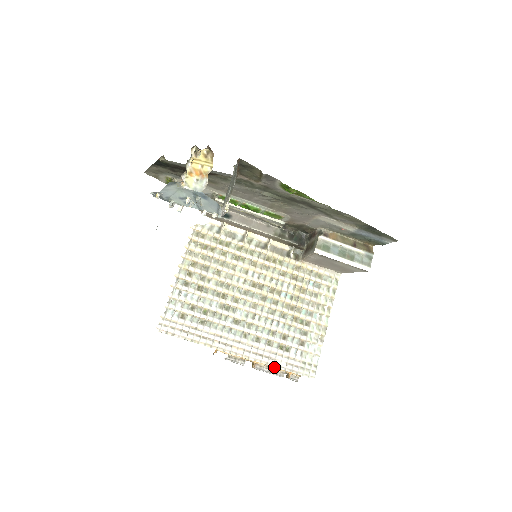
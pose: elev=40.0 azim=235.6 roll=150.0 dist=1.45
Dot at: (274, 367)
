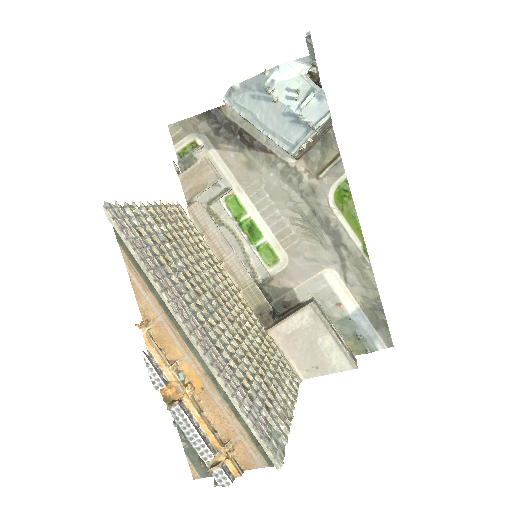
Dot at: (208, 426)
